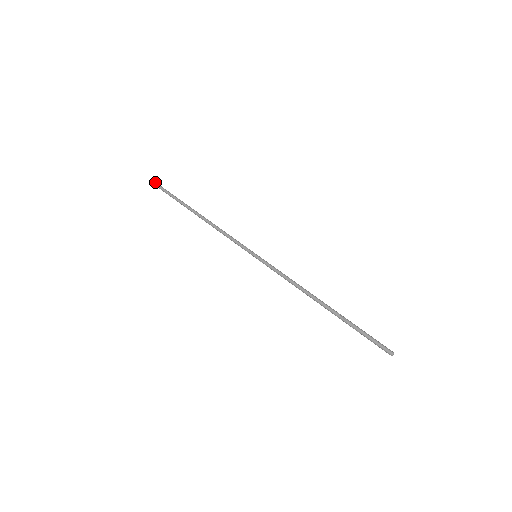
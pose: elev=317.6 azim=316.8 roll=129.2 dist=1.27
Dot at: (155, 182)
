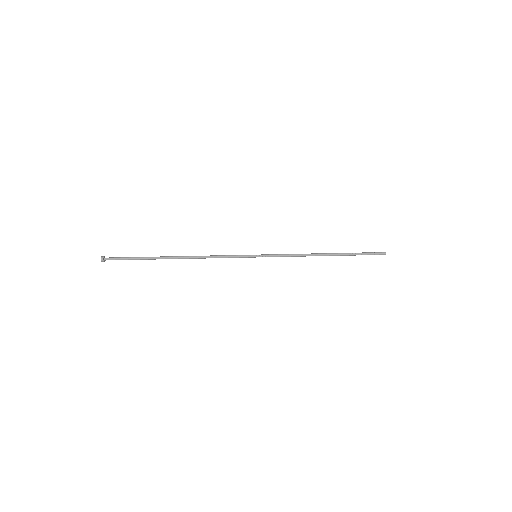
Dot at: occluded
